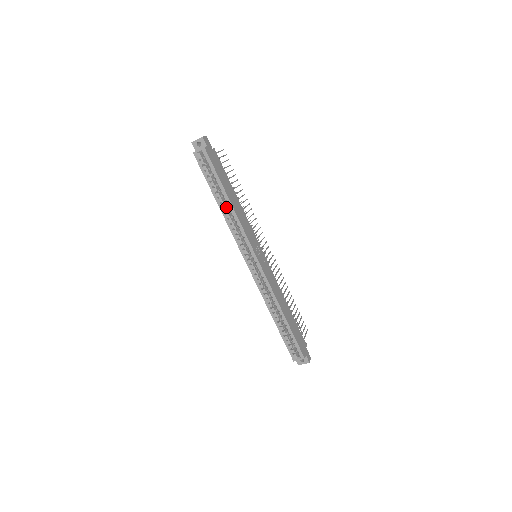
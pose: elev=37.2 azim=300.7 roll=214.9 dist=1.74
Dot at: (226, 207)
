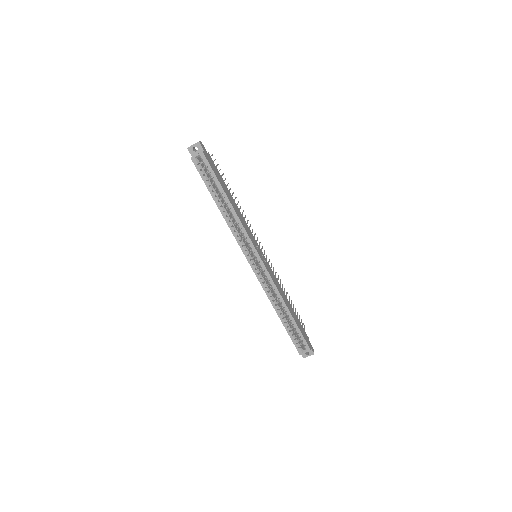
Dot at: (226, 210)
